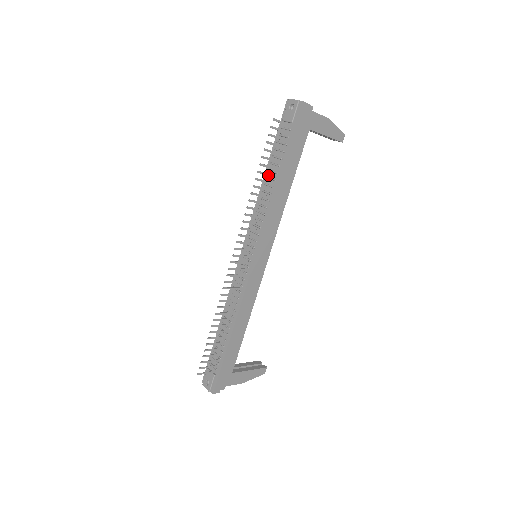
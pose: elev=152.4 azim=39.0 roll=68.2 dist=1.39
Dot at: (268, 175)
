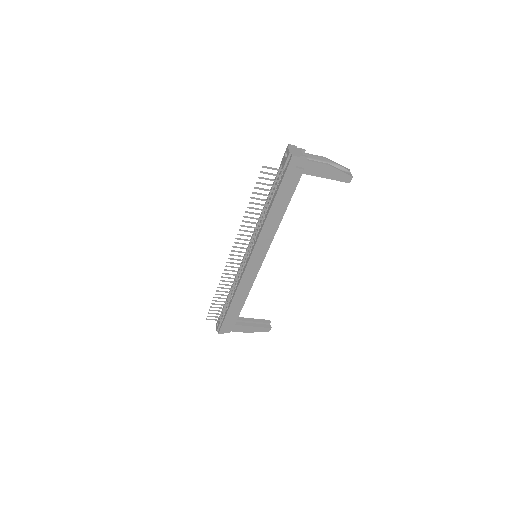
Dot at: (261, 205)
